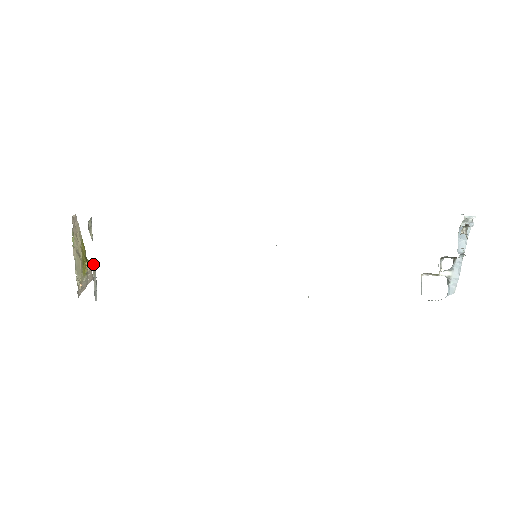
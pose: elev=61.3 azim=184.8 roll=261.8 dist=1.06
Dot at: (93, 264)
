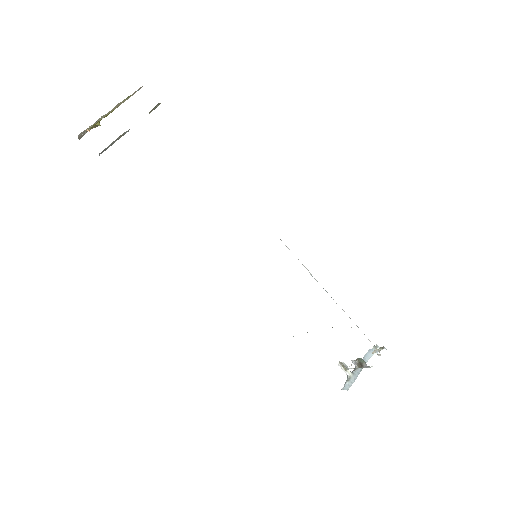
Dot at: occluded
